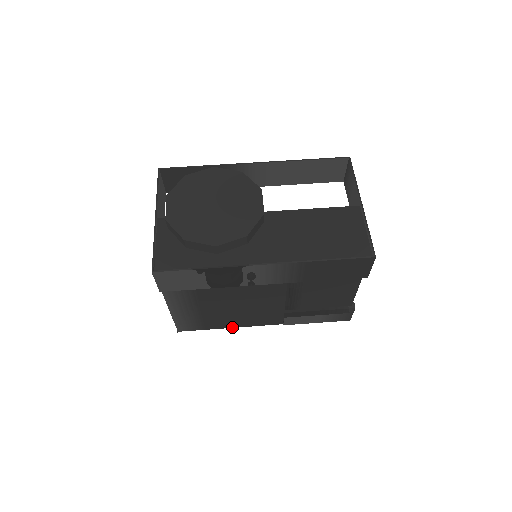
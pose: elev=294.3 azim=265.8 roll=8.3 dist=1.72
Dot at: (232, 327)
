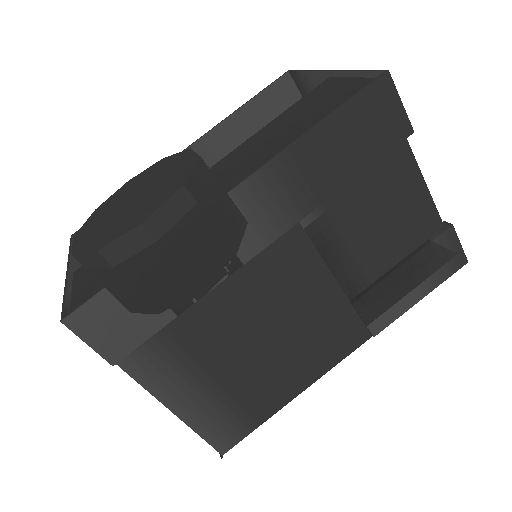
Dot at: (299, 392)
